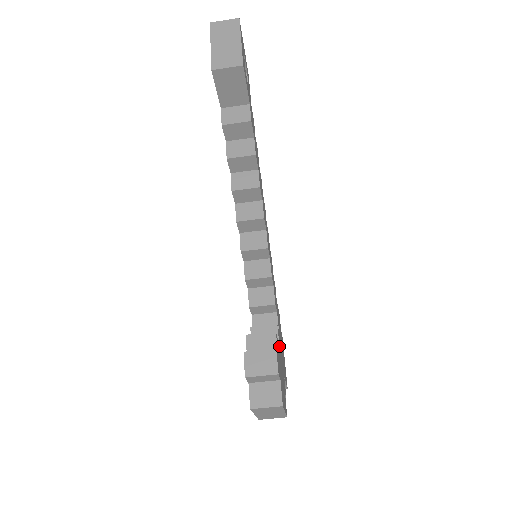
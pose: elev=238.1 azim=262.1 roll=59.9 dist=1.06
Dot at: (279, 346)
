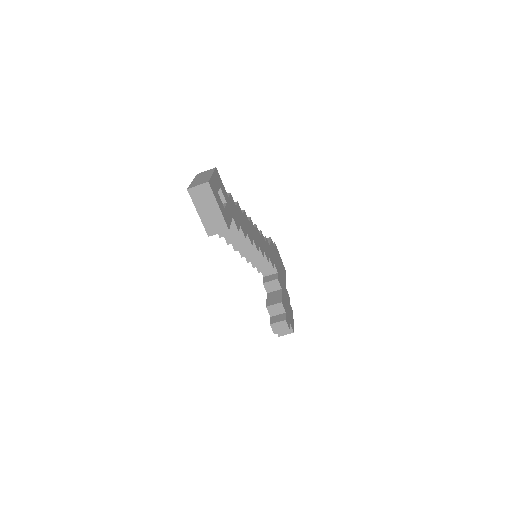
Dot at: (282, 290)
